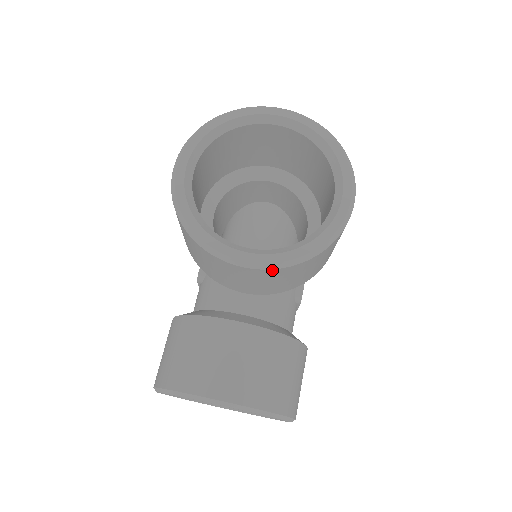
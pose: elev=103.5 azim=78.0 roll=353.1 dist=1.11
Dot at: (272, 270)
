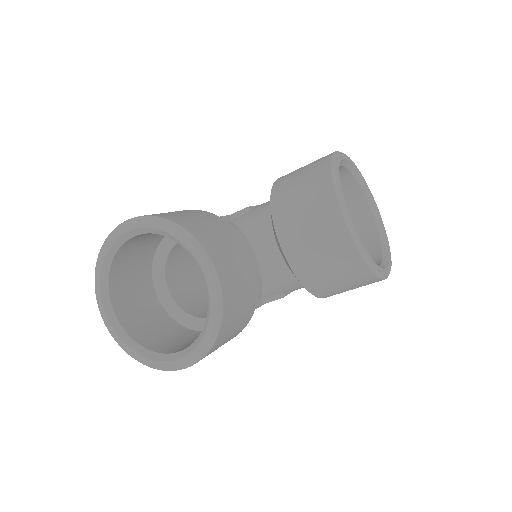
Dot at: (351, 242)
